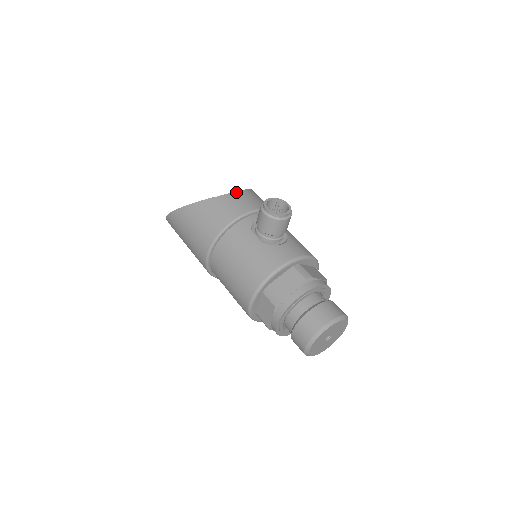
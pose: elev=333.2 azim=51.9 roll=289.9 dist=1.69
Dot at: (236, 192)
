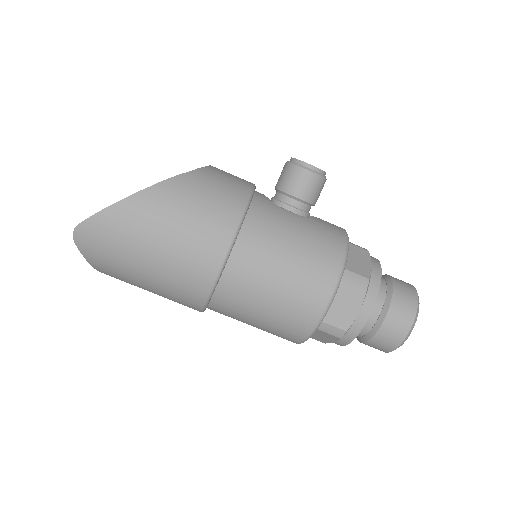
Dot at: occluded
